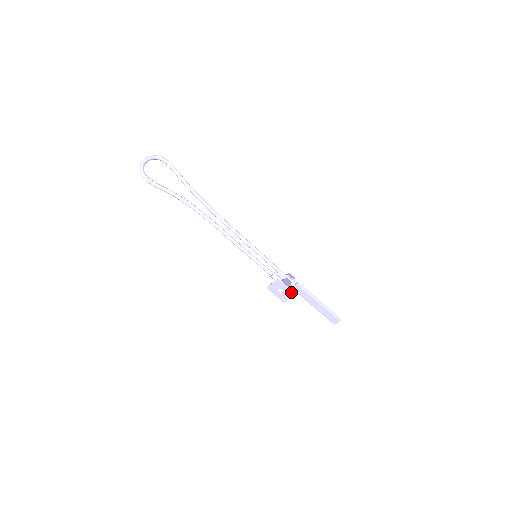
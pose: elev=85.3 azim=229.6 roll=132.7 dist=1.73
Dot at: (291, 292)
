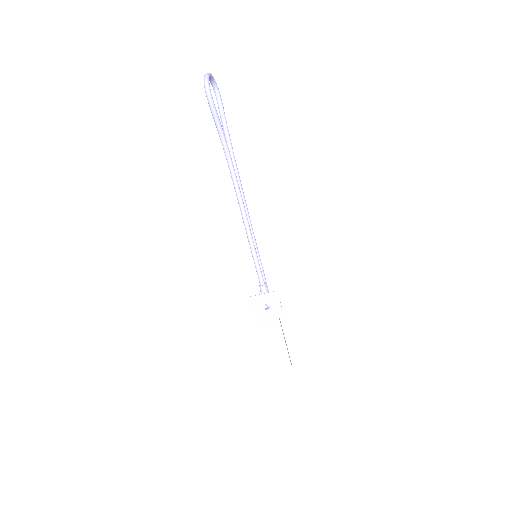
Dot at: (280, 312)
